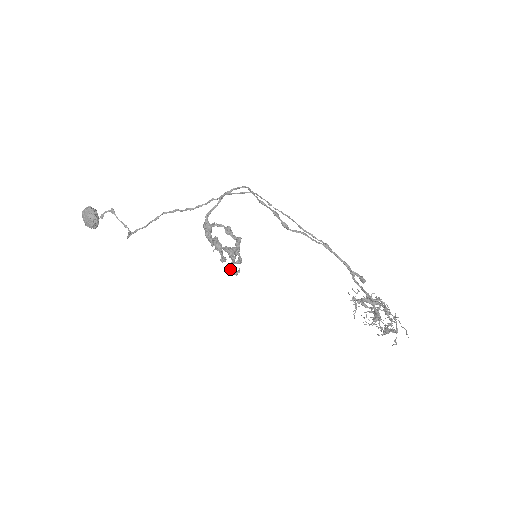
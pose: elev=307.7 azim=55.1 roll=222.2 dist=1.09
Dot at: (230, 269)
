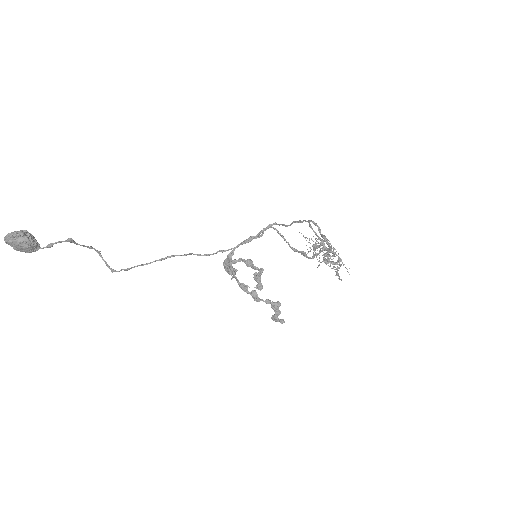
Dot at: (274, 319)
